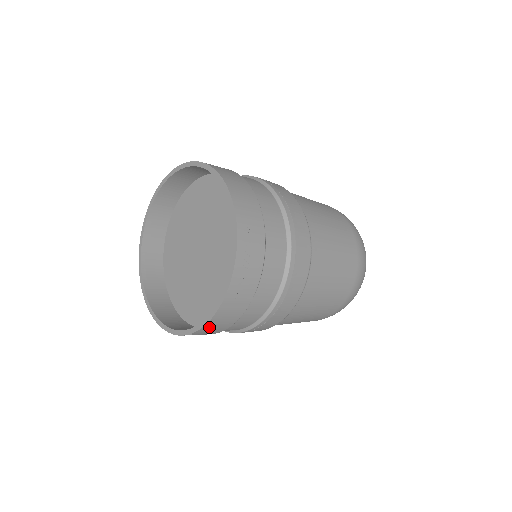
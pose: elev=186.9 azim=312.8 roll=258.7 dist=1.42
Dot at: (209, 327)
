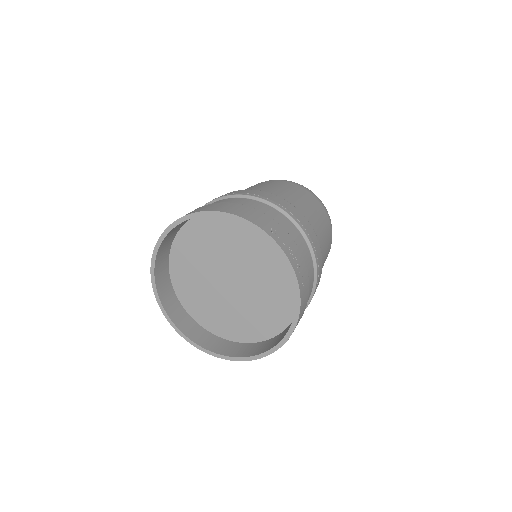
Dot at: (297, 323)
